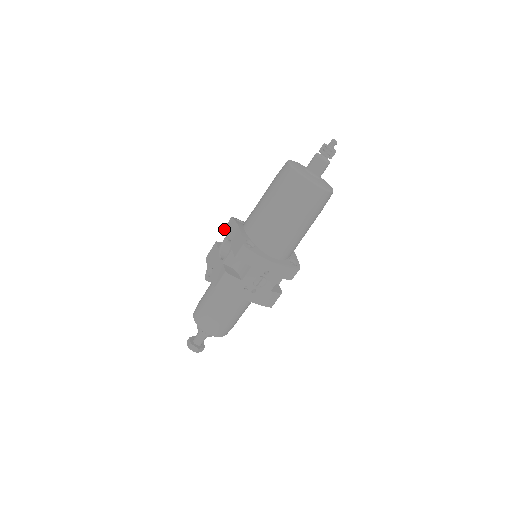
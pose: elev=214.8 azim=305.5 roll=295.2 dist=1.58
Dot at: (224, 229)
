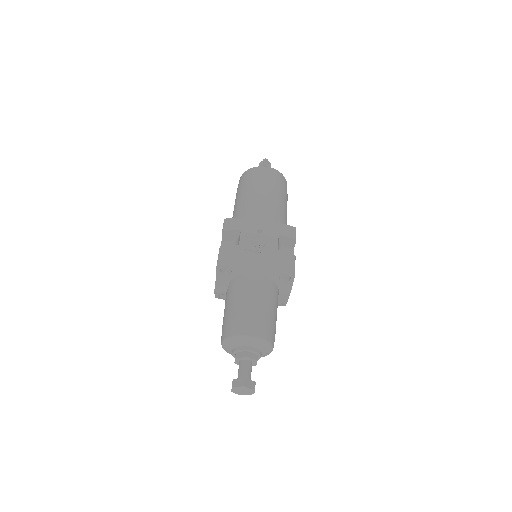
Dot at: occluded
